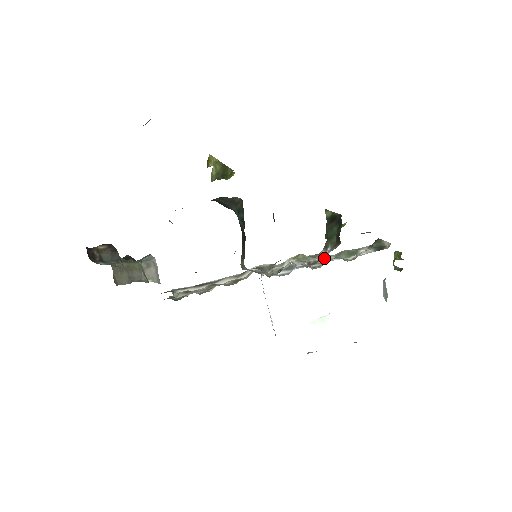
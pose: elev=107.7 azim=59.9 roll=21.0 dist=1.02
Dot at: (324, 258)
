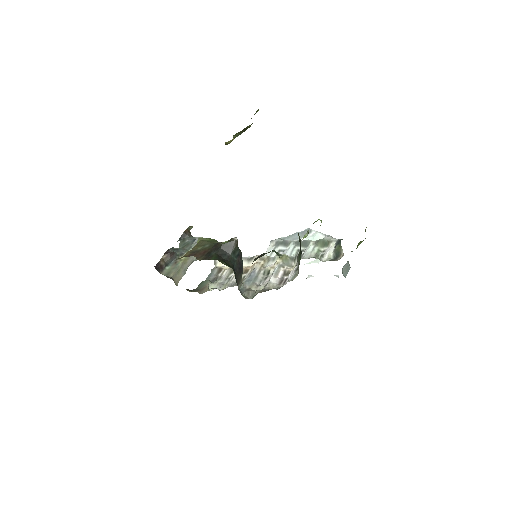
Dot at: (291, 276)
